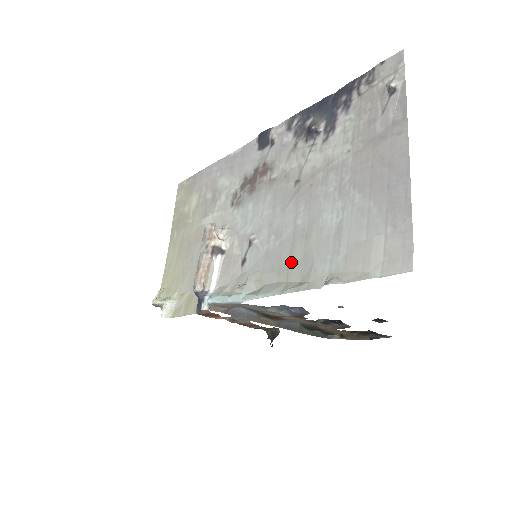
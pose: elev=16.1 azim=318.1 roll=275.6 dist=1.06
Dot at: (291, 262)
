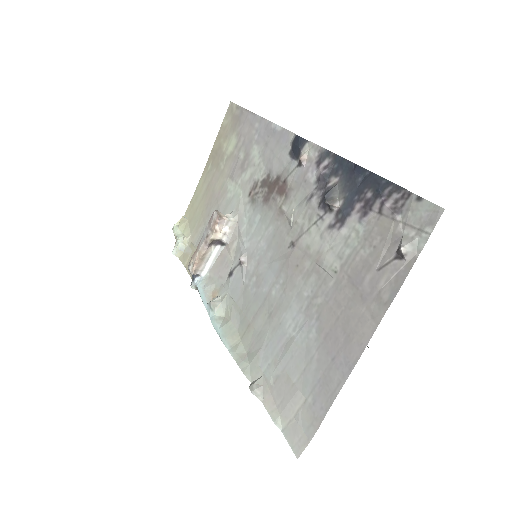
Dot at: (251, 325)
